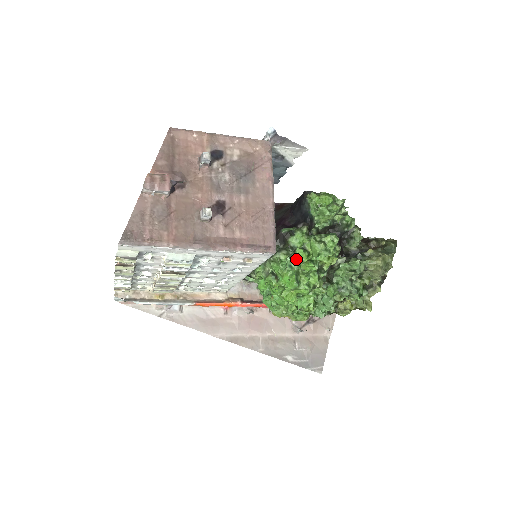
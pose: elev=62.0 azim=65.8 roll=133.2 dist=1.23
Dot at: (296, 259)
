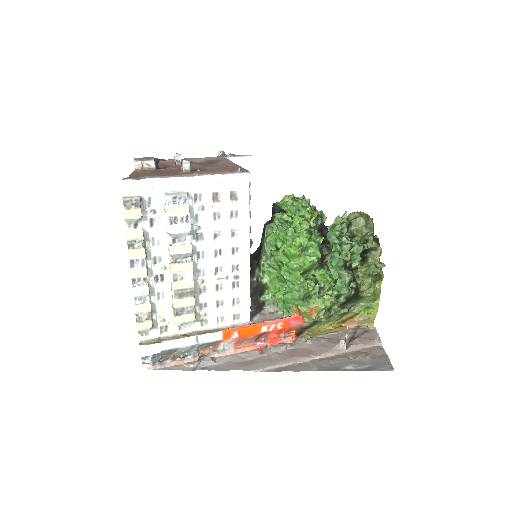
Dot at: (284, 223)
